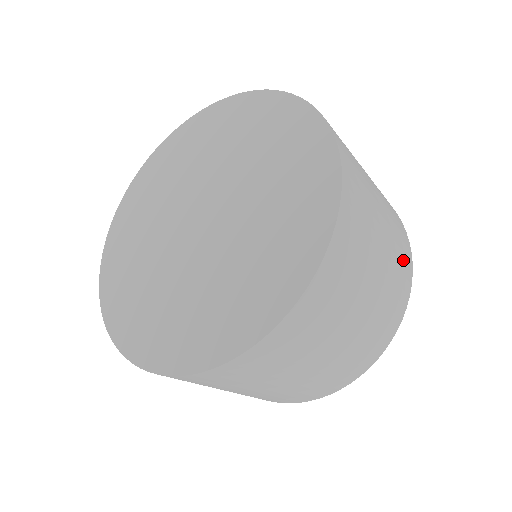
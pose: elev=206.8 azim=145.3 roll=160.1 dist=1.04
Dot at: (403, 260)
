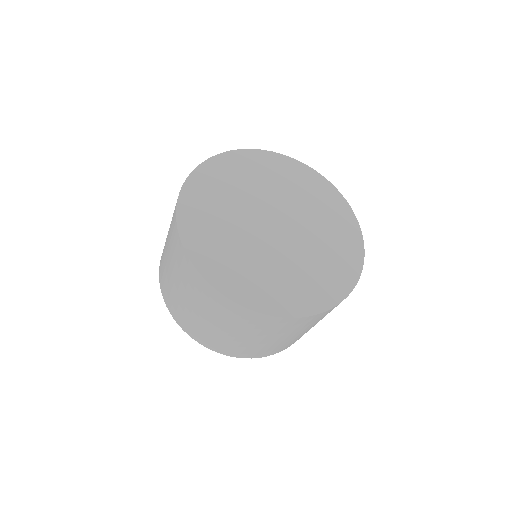
Dot at: occluded
